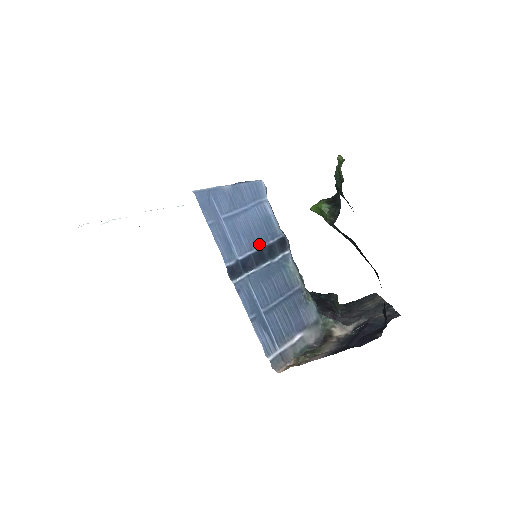
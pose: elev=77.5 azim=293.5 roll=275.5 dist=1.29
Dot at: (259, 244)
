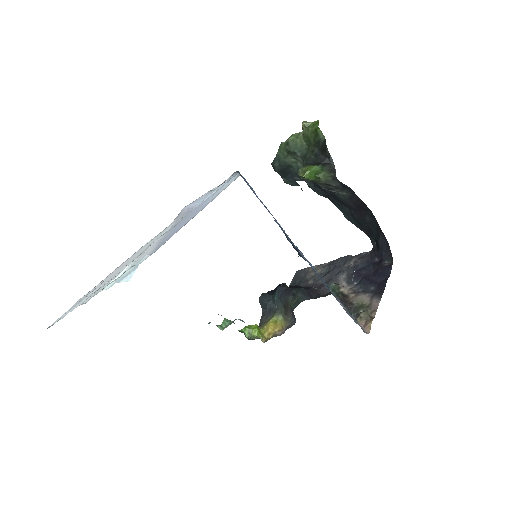
Dot at: (281, 228)
